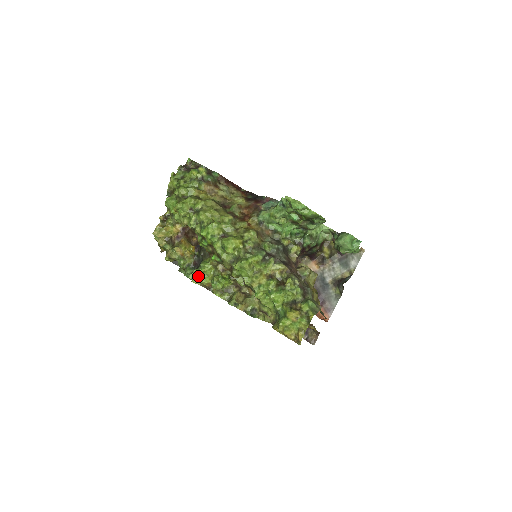
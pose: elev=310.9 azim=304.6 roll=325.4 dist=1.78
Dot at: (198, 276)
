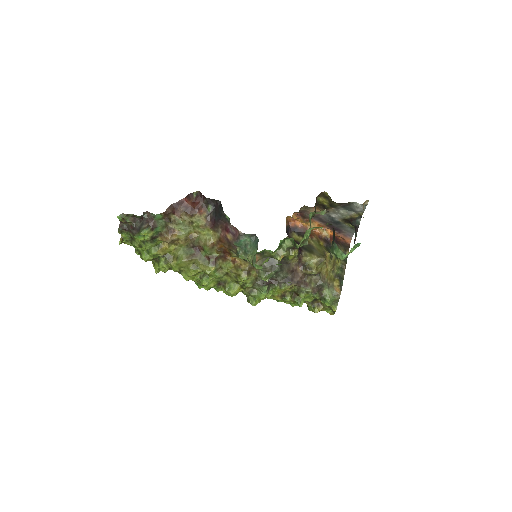
Dot at: occluded
